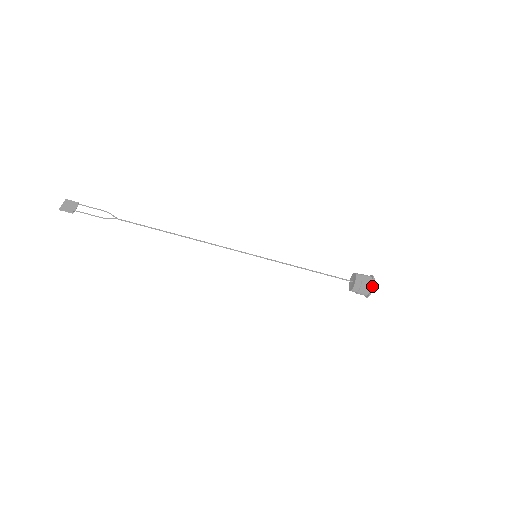
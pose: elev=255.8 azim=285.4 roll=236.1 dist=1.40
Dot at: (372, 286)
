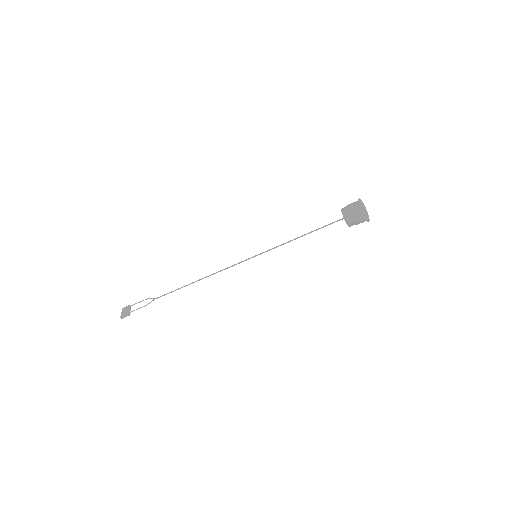
Dot at: (360, 210)
